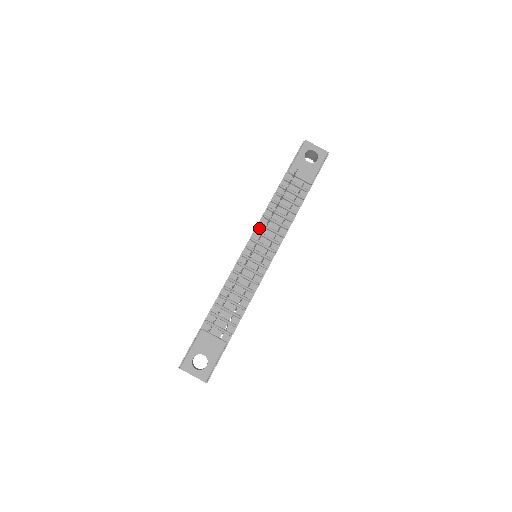
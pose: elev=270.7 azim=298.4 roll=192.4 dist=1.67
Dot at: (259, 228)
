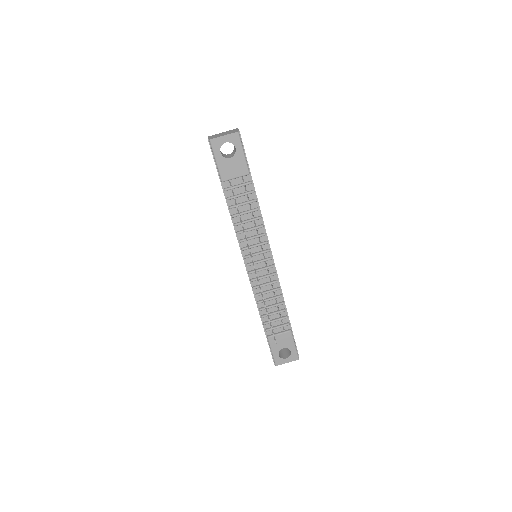
Dot at: (242, 244)
